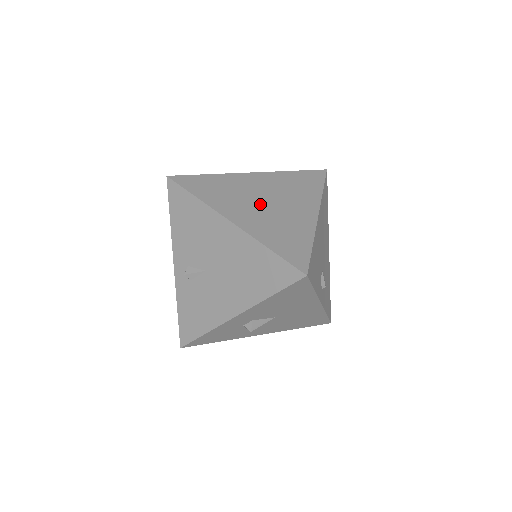
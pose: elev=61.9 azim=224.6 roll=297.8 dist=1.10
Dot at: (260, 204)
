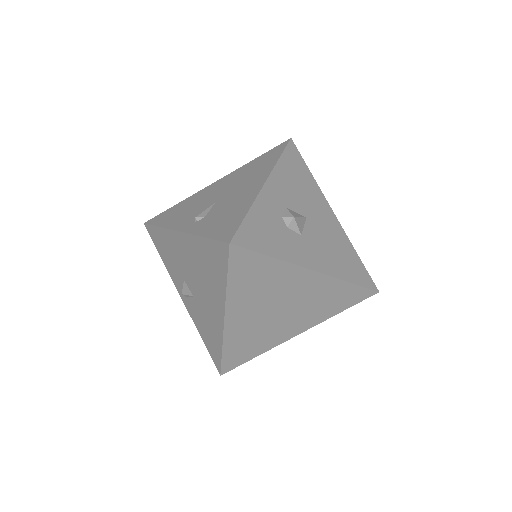
Dot at: occluded
